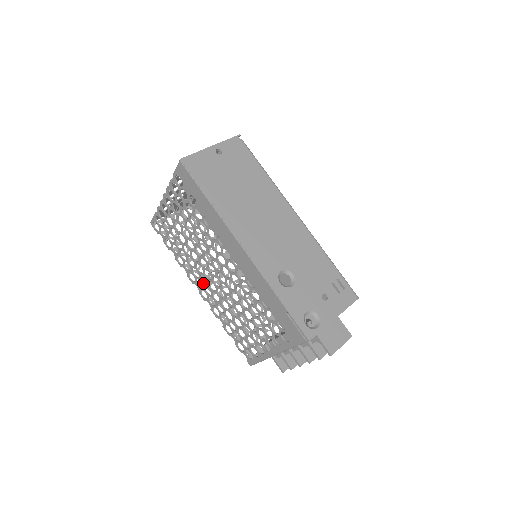
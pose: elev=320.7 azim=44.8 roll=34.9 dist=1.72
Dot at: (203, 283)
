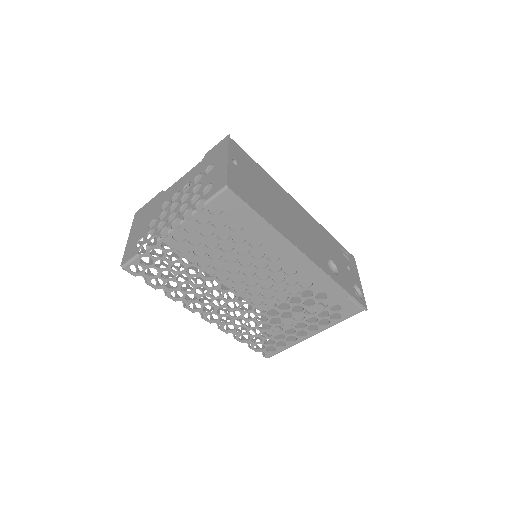
Dot at: (217, 306)
